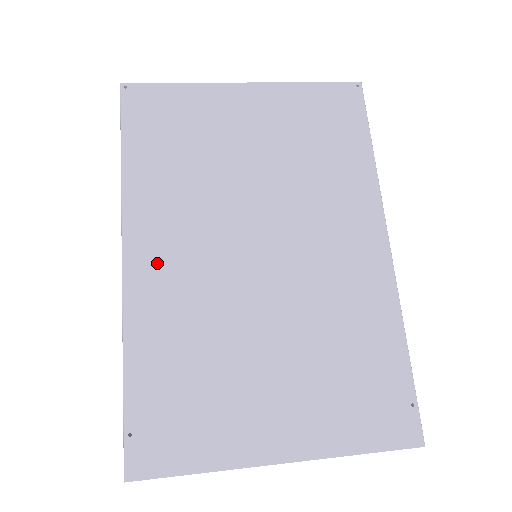
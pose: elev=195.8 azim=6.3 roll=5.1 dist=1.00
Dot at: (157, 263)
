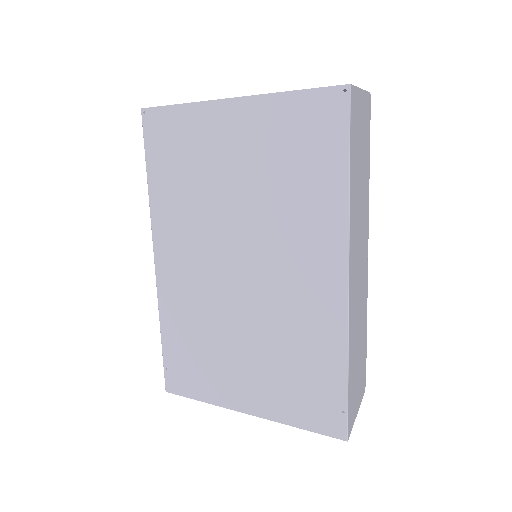
Dot at: (174, 266)
